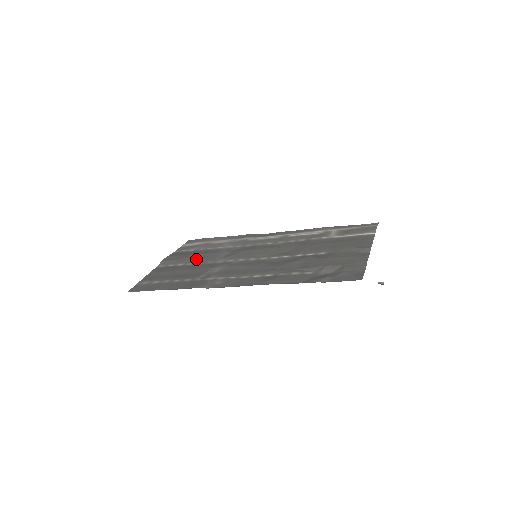
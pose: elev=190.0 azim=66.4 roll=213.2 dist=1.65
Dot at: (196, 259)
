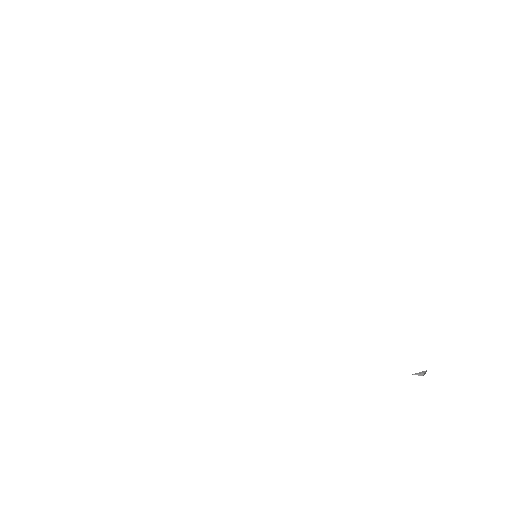
Dot at: occluded
